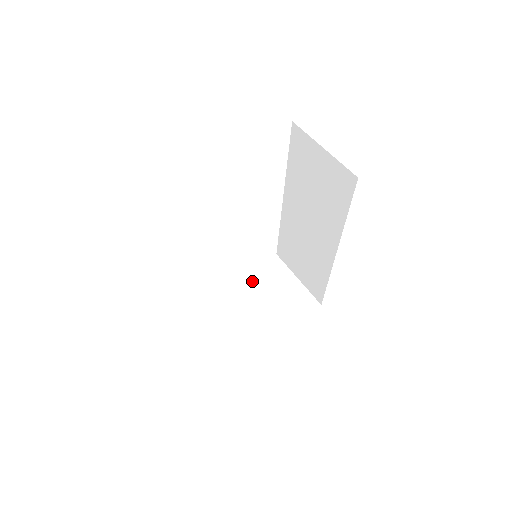
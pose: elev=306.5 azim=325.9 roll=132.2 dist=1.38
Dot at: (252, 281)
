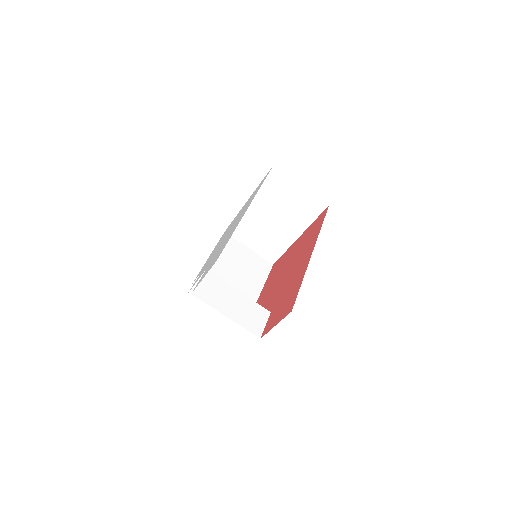
Dot at: (266, 198)
